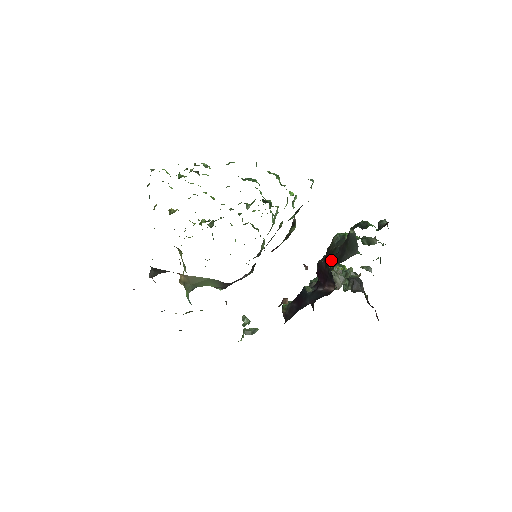
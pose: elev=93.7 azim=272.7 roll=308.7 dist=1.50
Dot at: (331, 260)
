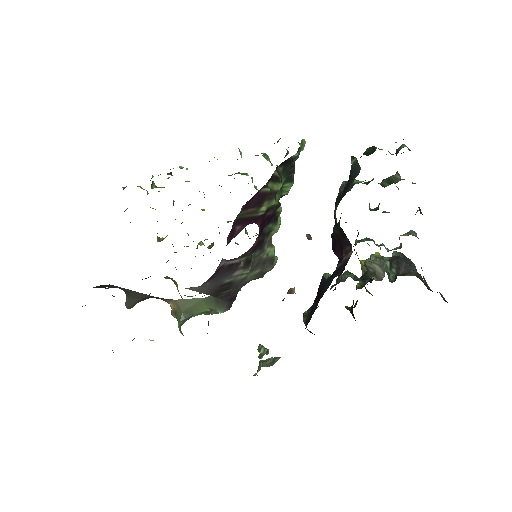
Dot at: (335, 209)
